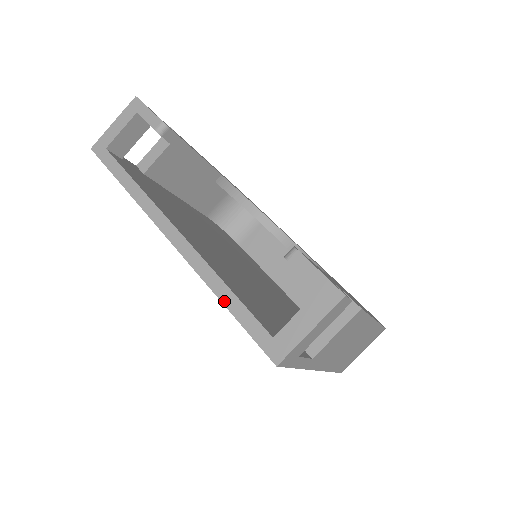
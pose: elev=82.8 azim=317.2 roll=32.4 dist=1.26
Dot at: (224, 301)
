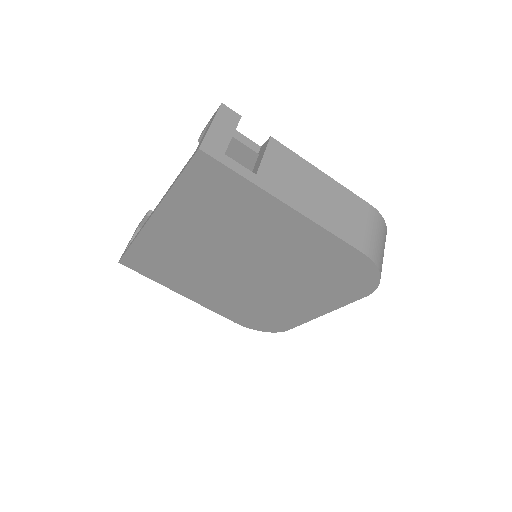
Dot at: (174, 182)
